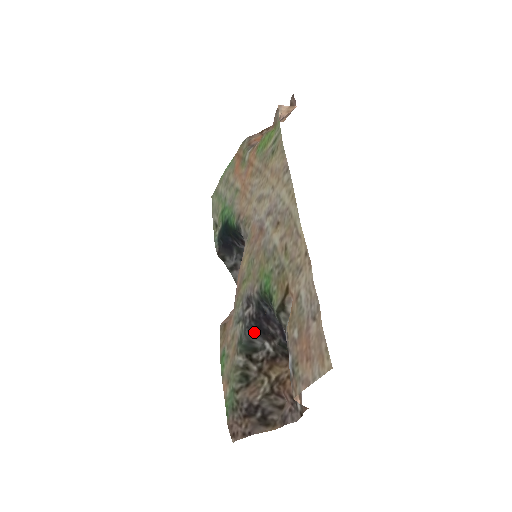
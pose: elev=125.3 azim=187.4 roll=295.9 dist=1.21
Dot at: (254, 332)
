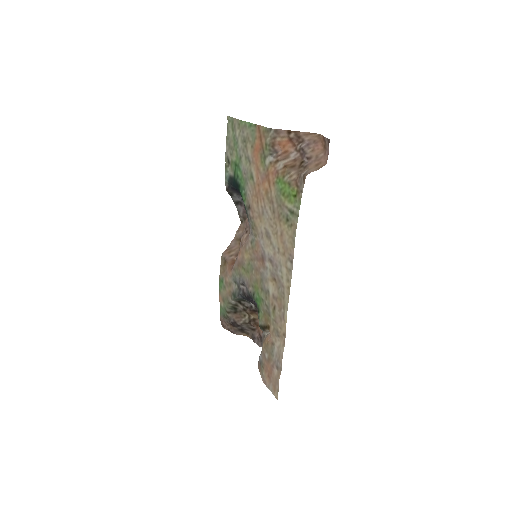
Dot at: occluded
